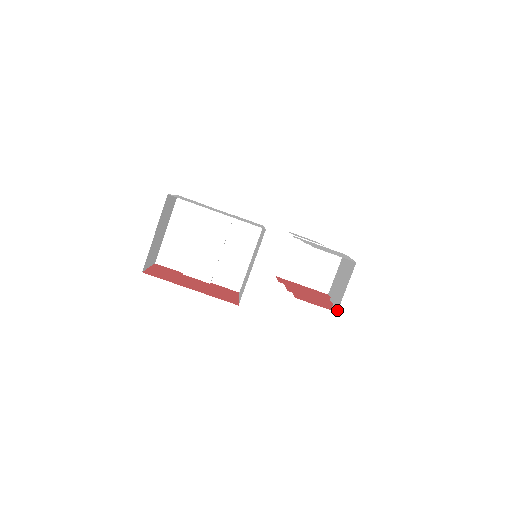
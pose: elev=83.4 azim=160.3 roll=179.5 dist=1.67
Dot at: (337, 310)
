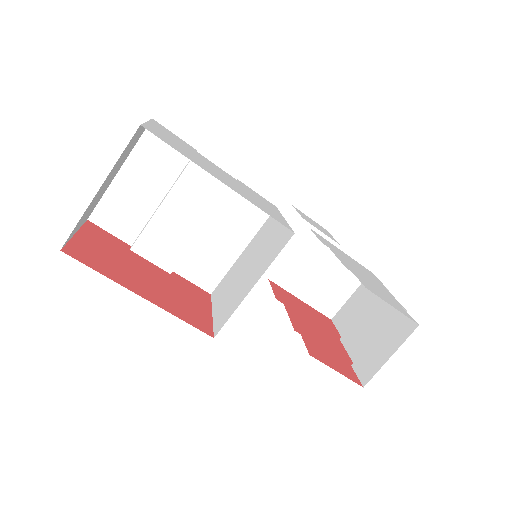
Dot at: (364, 384)
